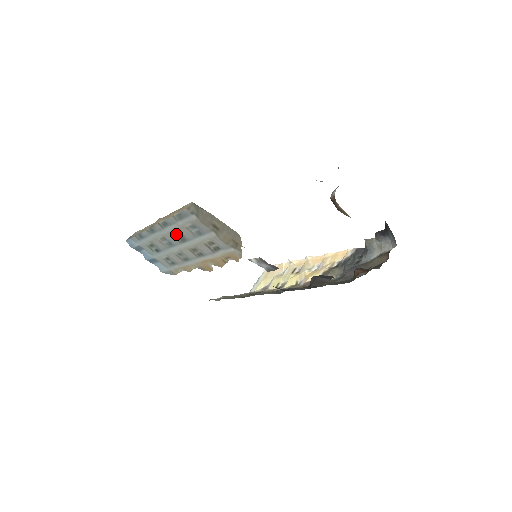
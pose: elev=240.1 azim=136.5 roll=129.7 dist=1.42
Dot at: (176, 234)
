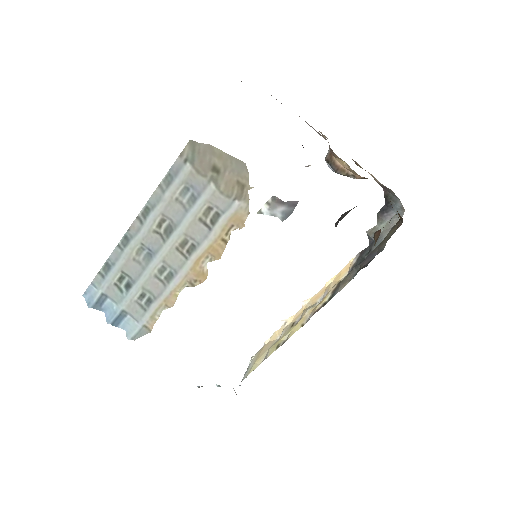
Dot at: (160, 225)
